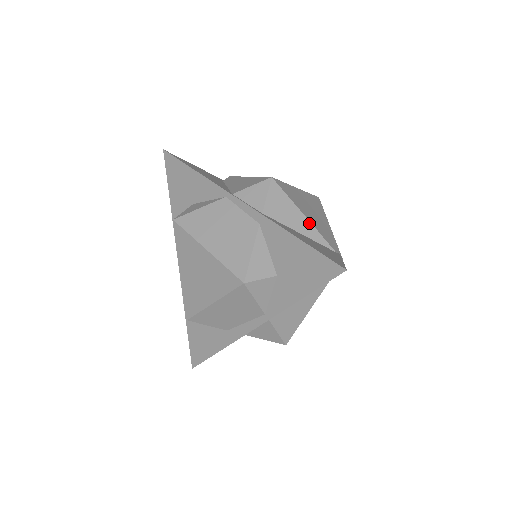
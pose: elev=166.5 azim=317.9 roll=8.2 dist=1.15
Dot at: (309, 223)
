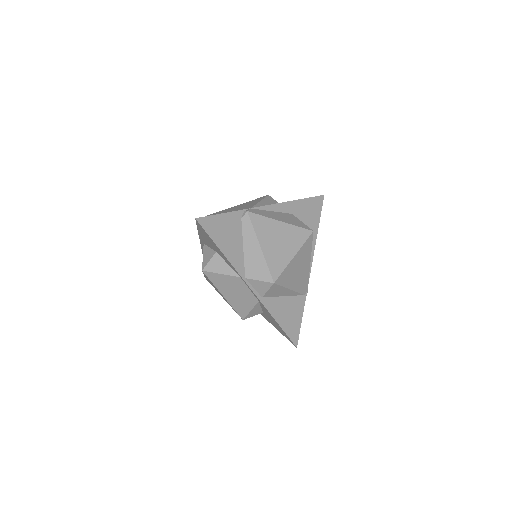
Dot at: (292, 291)
